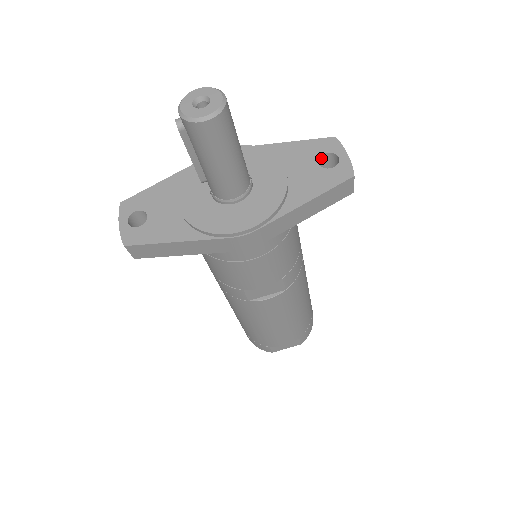
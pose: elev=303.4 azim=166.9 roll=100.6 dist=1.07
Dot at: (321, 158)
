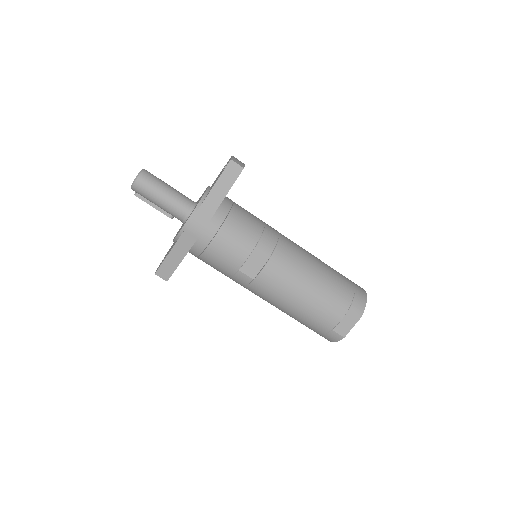
Dot at: occluded
